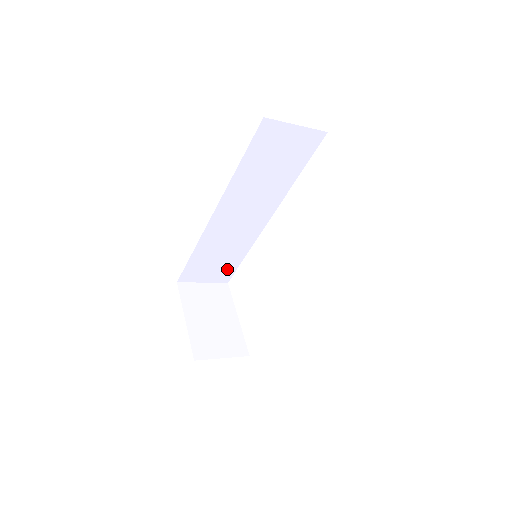
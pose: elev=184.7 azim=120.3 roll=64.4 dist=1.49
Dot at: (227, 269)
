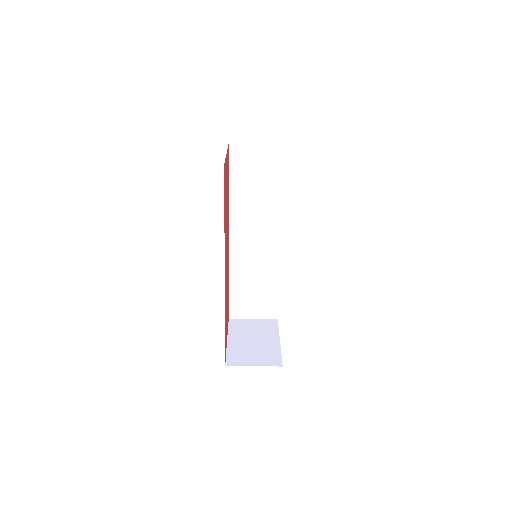
Dot at: (269, 301)
